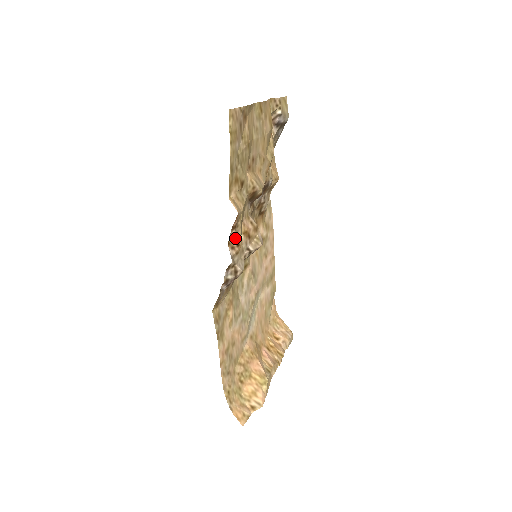
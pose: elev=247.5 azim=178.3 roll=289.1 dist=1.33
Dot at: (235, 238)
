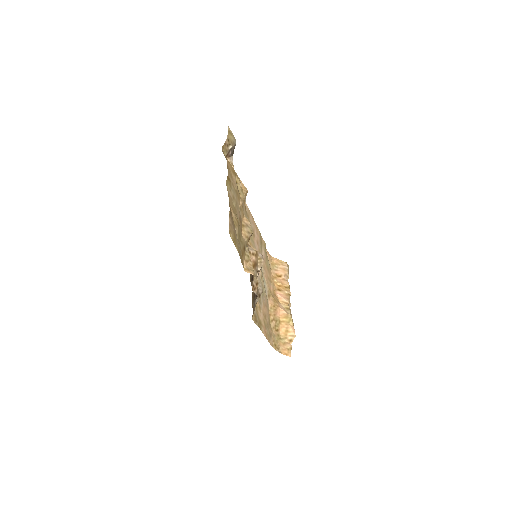
Dot at: (254, 283)
